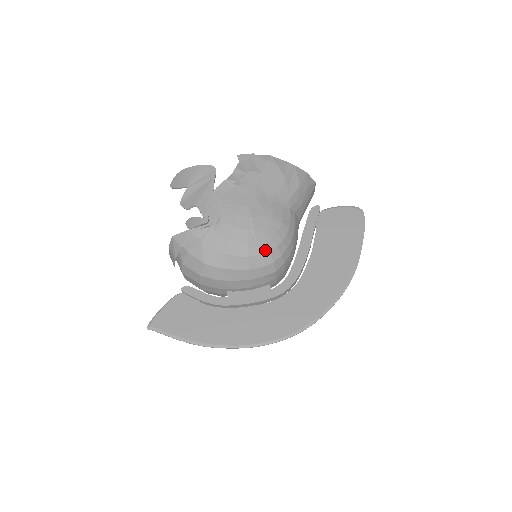
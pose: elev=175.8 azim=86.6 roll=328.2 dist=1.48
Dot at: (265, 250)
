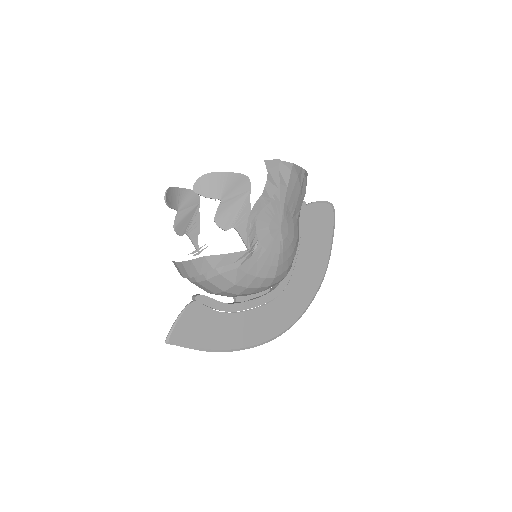
Dot at: (286, 268)
